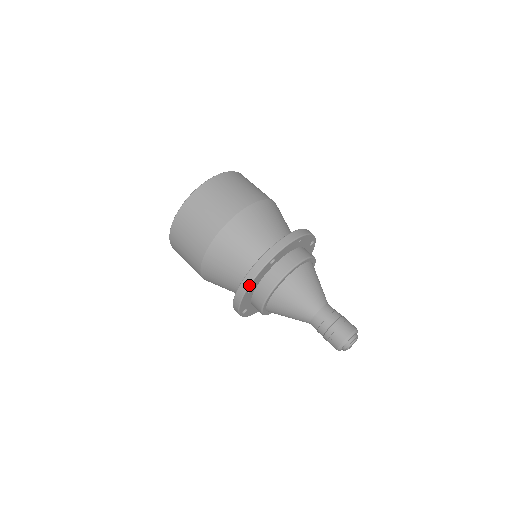
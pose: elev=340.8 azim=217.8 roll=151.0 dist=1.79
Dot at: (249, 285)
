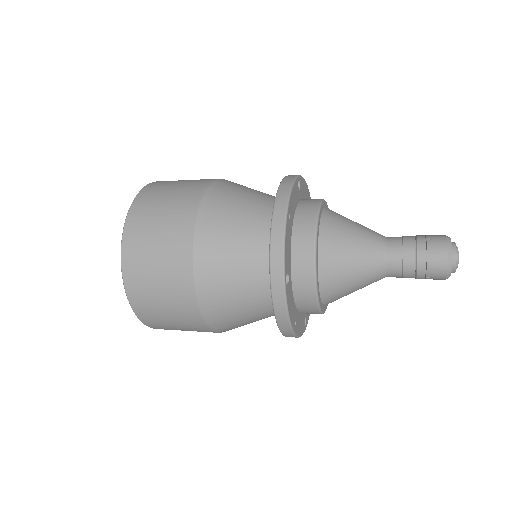
Dot at: (289, 325)
